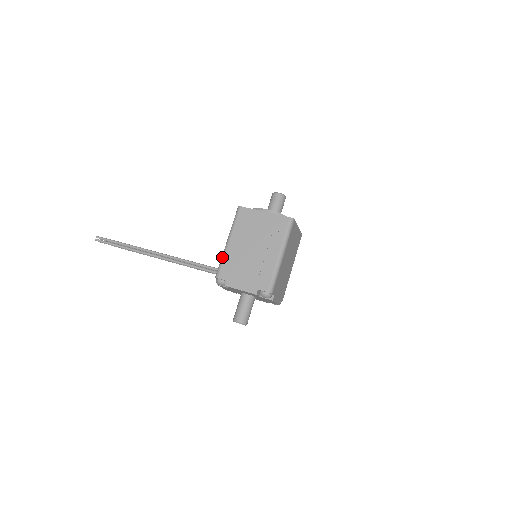
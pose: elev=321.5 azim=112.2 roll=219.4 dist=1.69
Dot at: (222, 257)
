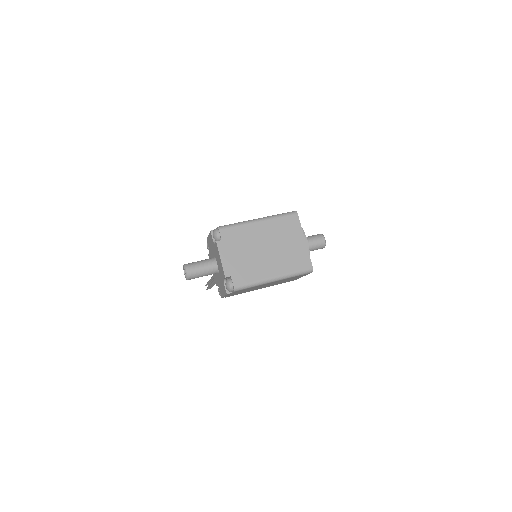
Dot at: occluded
